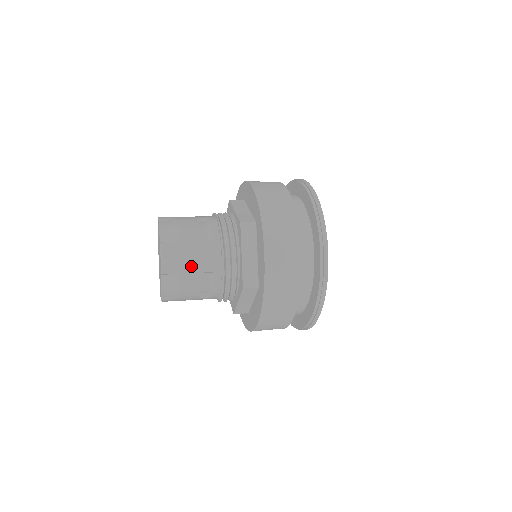
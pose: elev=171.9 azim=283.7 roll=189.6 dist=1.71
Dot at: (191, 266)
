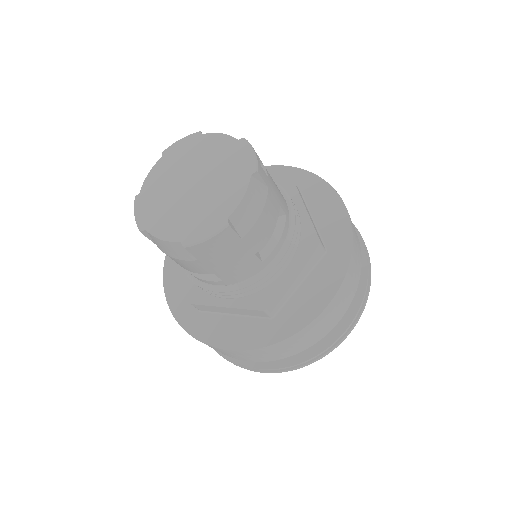
Dot at: (274, 188)
